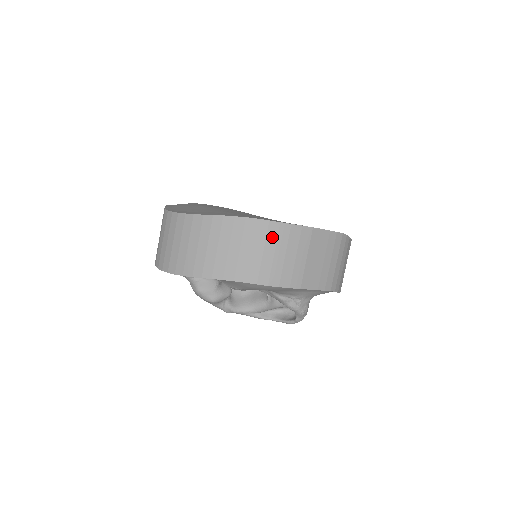
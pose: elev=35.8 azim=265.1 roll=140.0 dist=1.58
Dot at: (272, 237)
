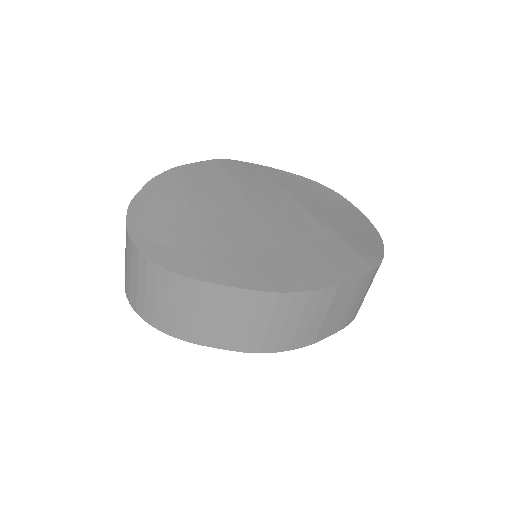
Dot at: (282, 308)
